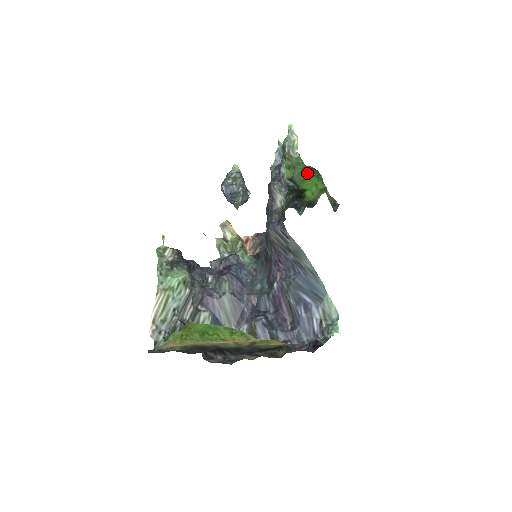
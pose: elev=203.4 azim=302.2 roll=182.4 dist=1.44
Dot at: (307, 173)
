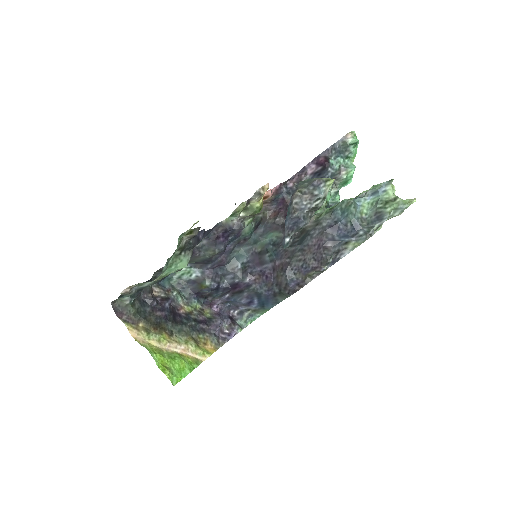
Dot at: occluded
